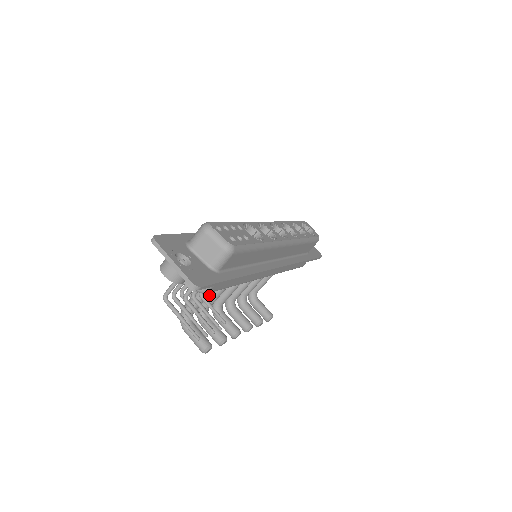
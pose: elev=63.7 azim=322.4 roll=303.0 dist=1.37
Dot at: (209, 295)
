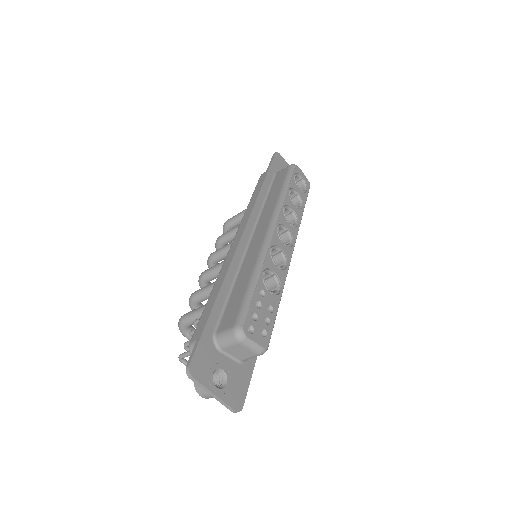
Dot at: (205, 296)
